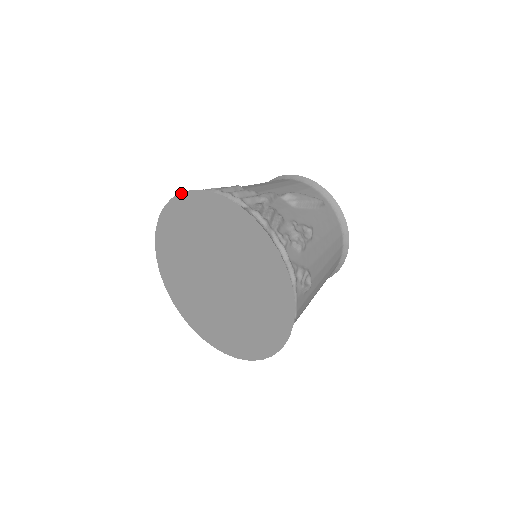
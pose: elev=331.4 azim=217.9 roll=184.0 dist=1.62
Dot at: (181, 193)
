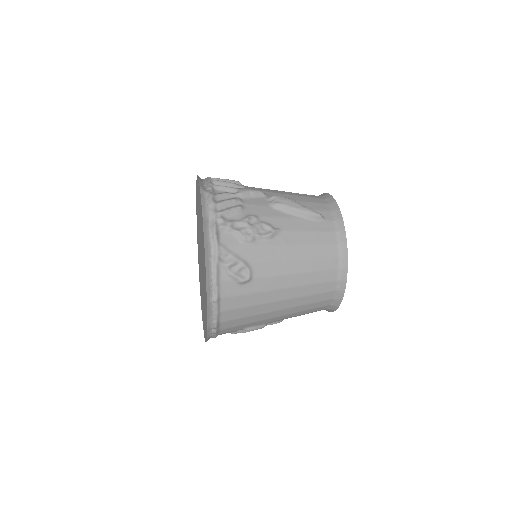
Dot at: (196, 180)
